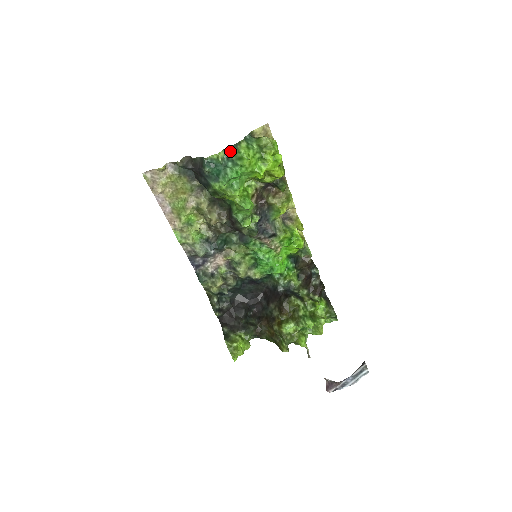
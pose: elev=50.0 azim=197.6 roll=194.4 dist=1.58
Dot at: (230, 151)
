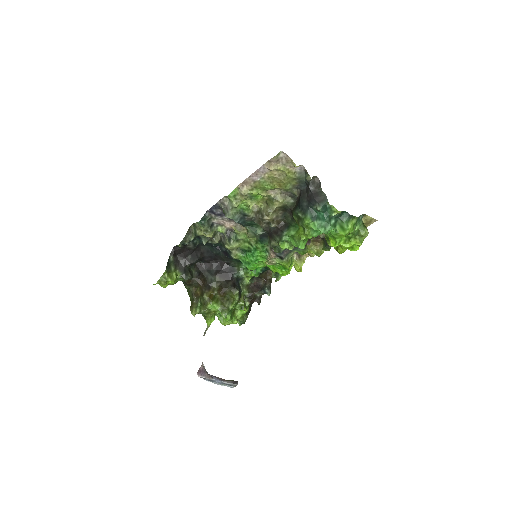
Dot at: (344, 215)
